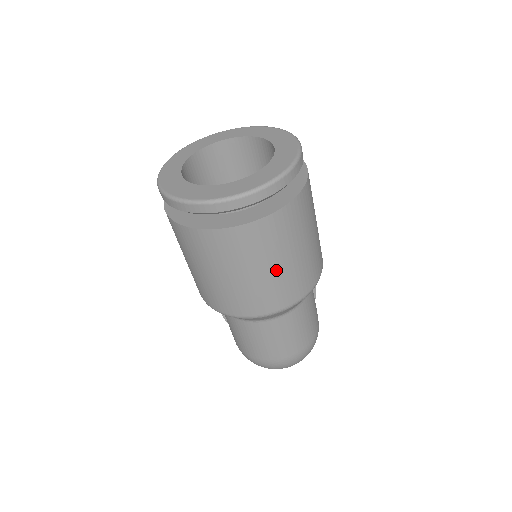
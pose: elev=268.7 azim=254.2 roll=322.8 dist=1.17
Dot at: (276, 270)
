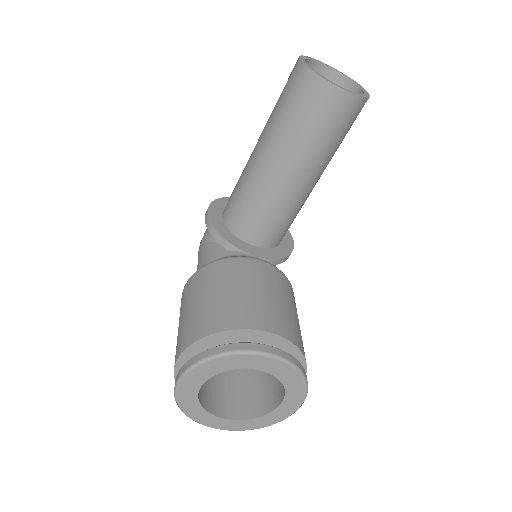
Dot at: occluded
